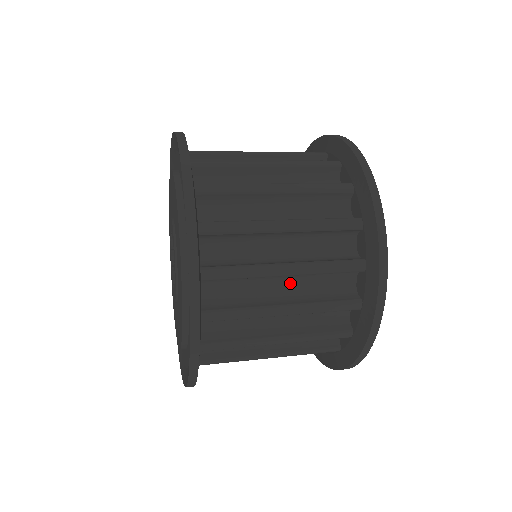
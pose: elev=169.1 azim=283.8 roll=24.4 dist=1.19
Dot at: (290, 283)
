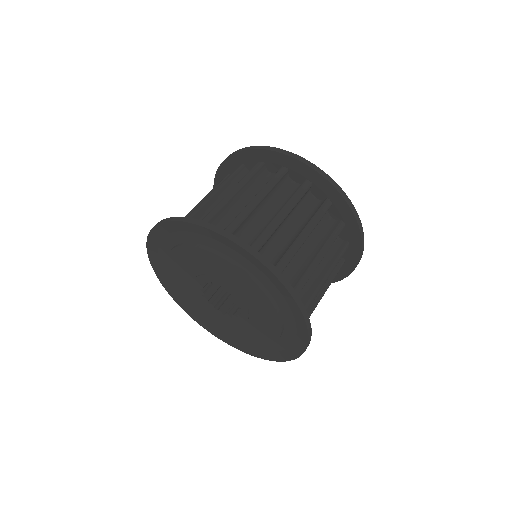
Dot at: occluded
